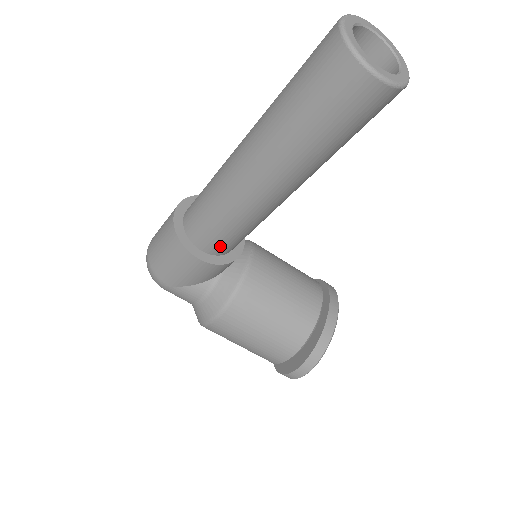
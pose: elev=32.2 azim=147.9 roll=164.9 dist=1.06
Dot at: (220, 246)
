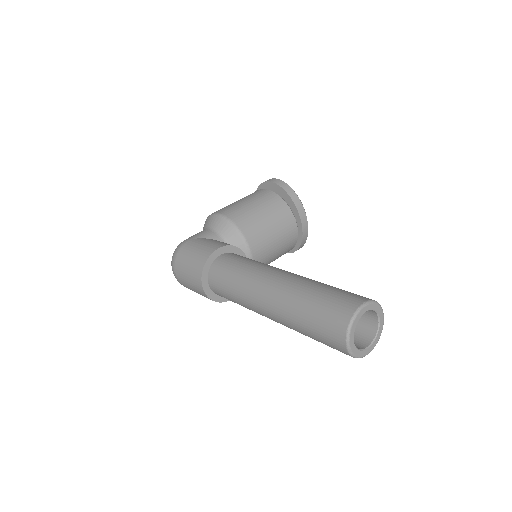
Dot at: occluded
